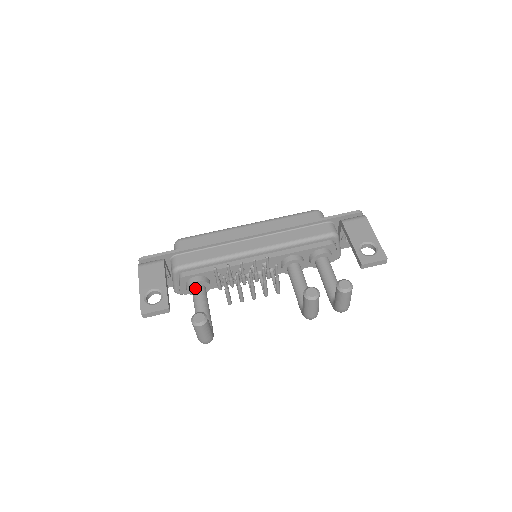
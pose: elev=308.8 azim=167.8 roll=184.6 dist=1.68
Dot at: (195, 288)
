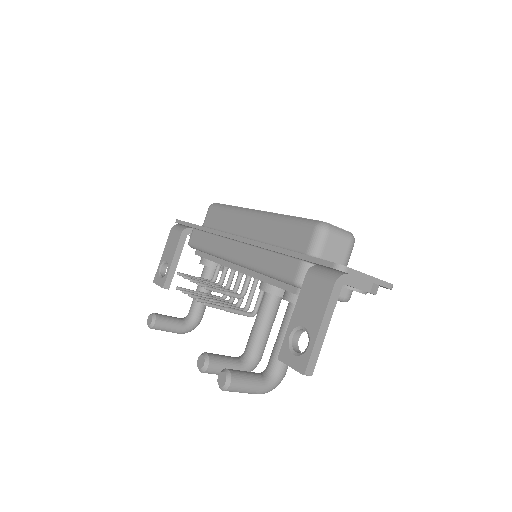
Dot at: (203, 268)
